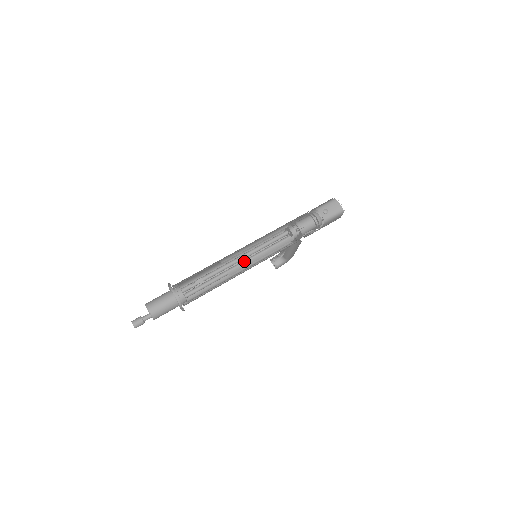
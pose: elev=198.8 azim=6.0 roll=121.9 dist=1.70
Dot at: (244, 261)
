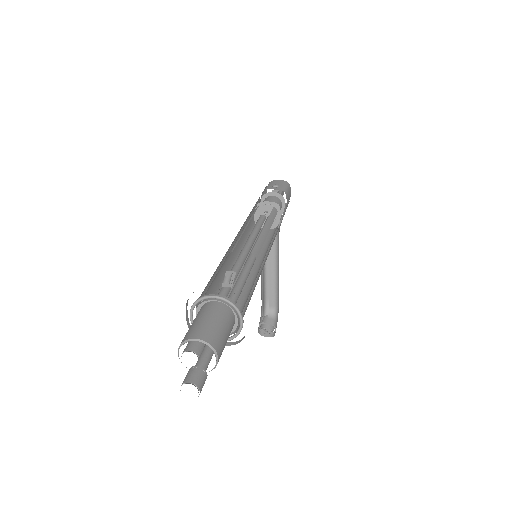
Dot at: occluded
